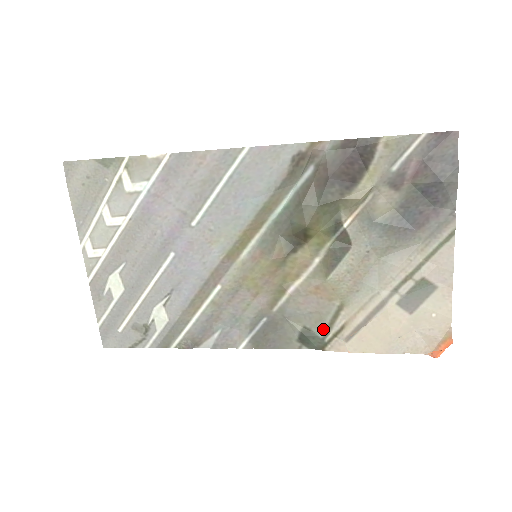
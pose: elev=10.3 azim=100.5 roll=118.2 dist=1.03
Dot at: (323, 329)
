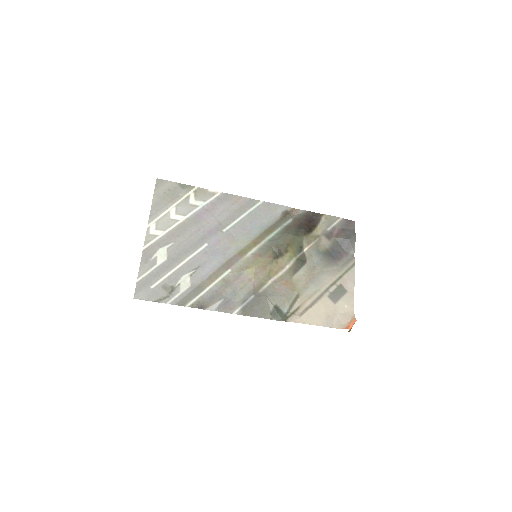
Dot at: (287, 308)
